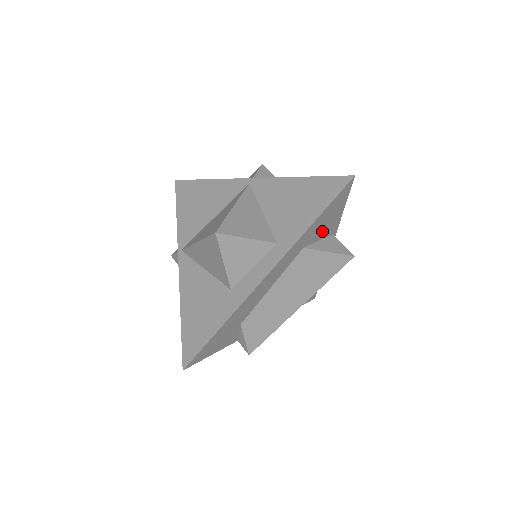
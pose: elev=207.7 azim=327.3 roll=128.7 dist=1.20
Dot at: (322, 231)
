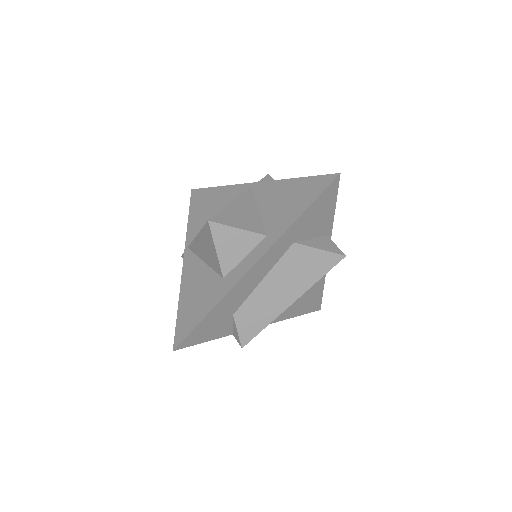
Dot at: (313, 229)
